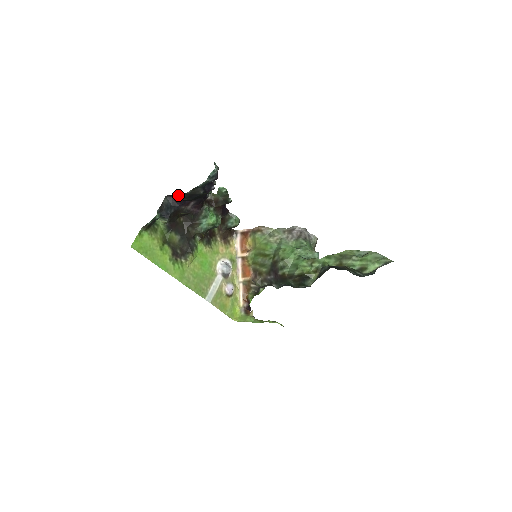
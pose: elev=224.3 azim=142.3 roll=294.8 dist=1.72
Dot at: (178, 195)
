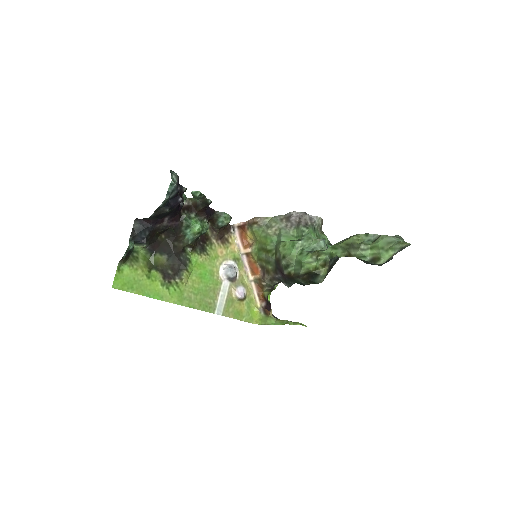
Dot at: (144, 218)
